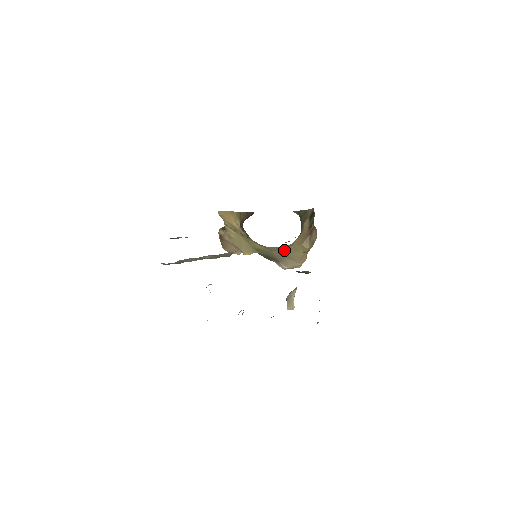
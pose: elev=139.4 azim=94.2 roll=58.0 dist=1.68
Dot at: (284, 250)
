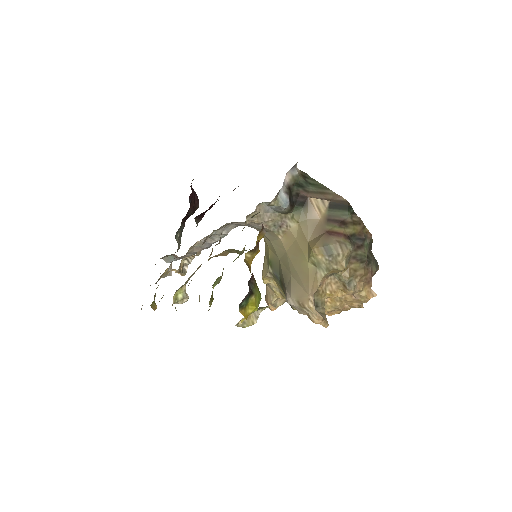
Dot at: (288, 253)
